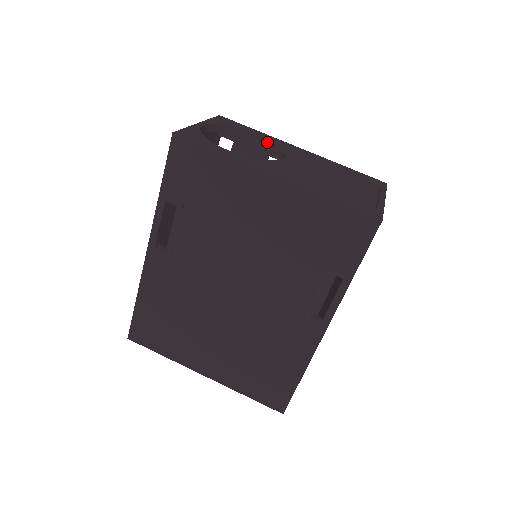
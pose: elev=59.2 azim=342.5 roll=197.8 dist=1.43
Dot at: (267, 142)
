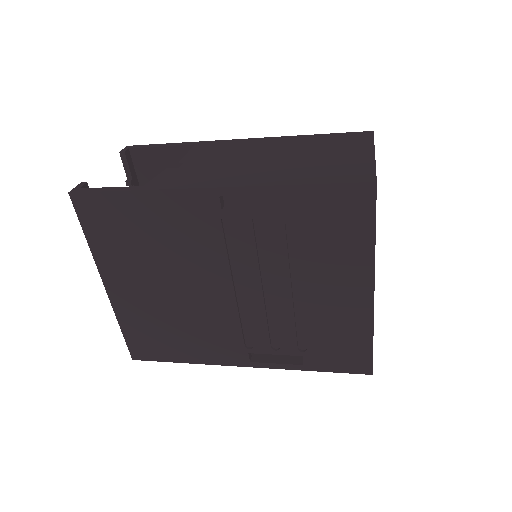
Dot at: occluded
